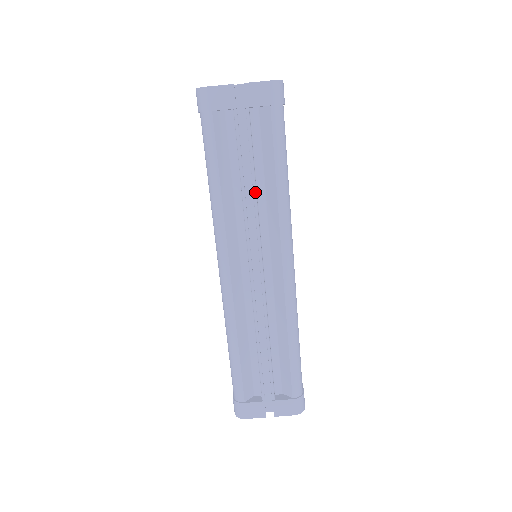
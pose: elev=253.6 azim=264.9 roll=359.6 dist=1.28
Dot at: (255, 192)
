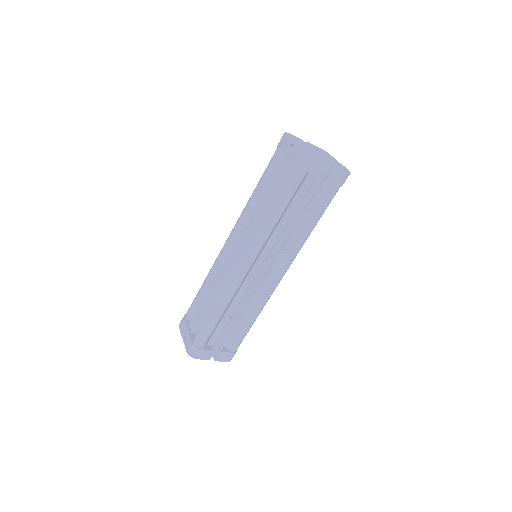
Dot at: occluded
